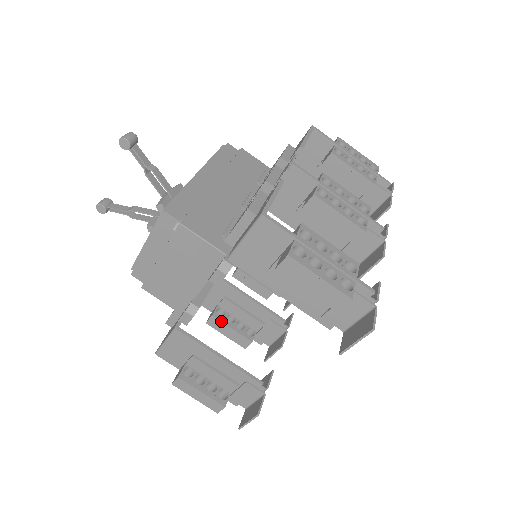
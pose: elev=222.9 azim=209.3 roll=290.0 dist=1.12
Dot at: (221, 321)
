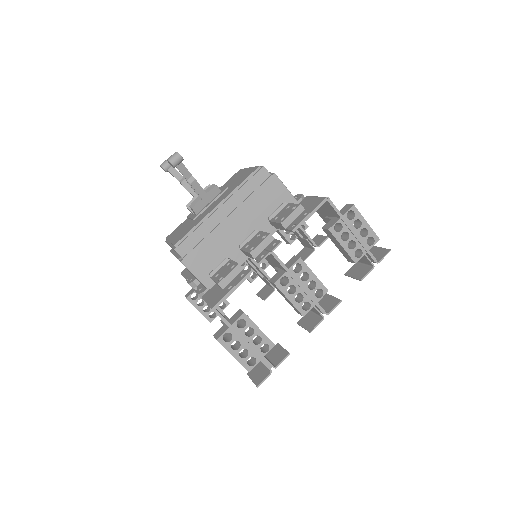
Dot at: occluded
